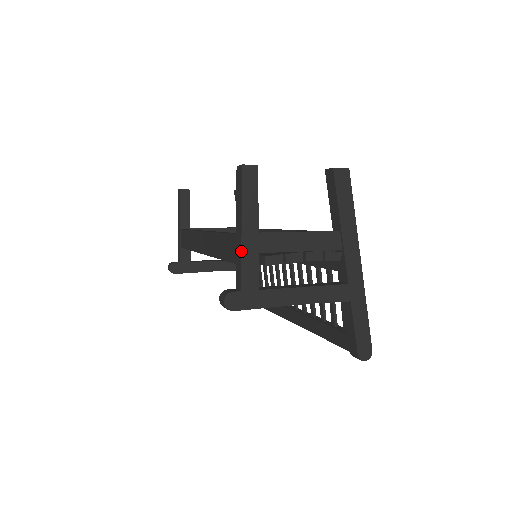
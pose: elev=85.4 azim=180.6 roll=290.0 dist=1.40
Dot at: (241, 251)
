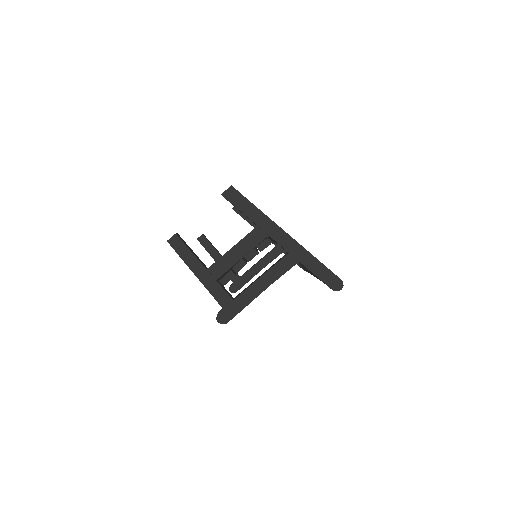
Dot at: (205, 287)
